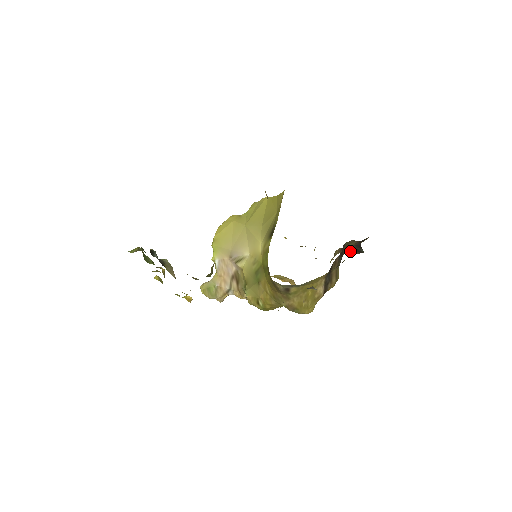
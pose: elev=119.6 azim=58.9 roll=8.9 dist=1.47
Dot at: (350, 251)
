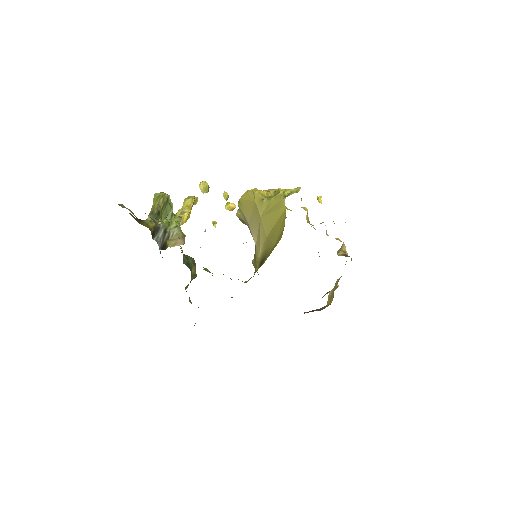
Dot at: occluded
